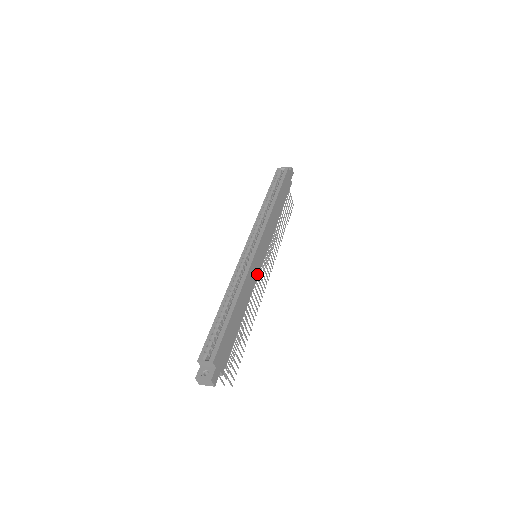
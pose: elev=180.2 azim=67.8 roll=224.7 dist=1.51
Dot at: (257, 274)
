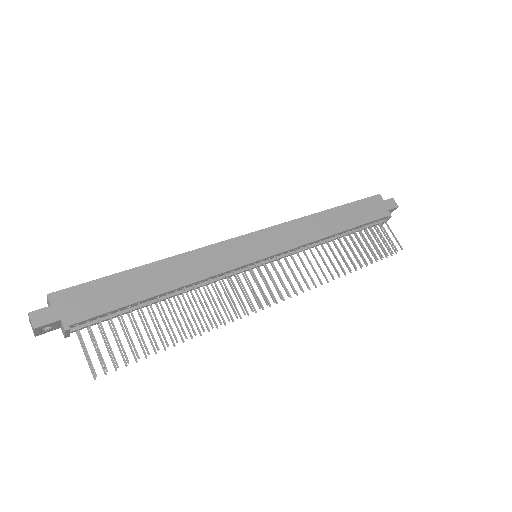
Dot at: (234, 265)
